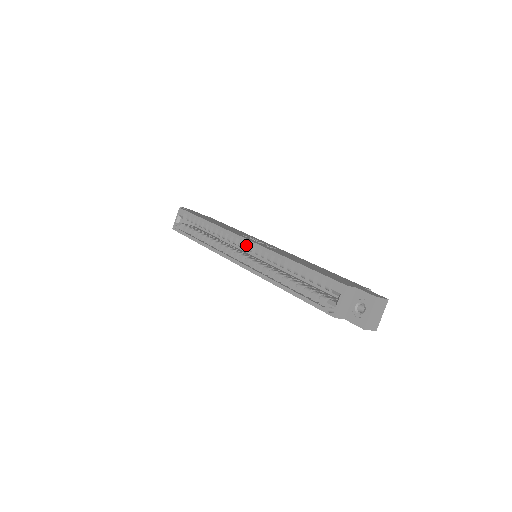
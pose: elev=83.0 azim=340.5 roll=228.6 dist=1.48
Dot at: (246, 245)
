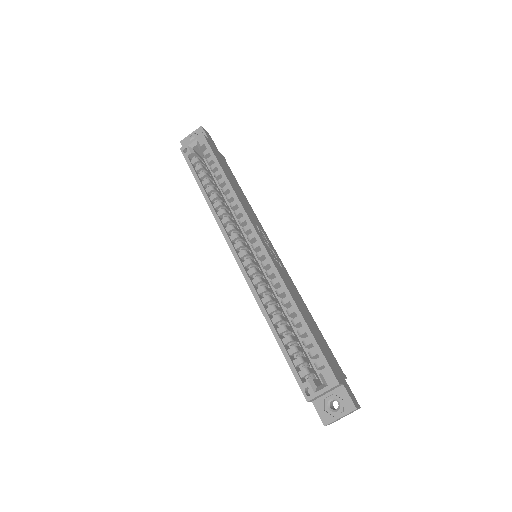
Dot at: (257, 246)
